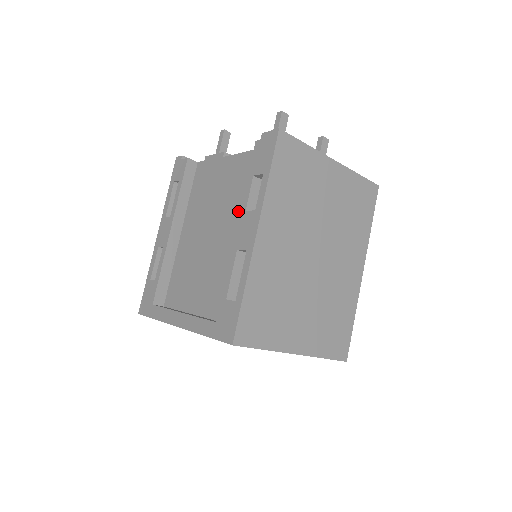
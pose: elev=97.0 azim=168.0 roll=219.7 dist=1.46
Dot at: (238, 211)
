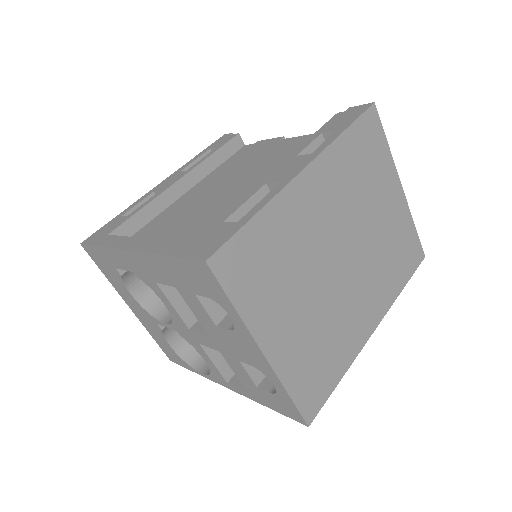
Dot at: occluded
